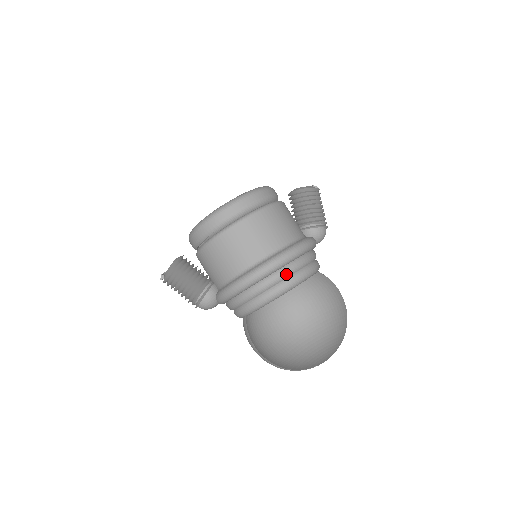
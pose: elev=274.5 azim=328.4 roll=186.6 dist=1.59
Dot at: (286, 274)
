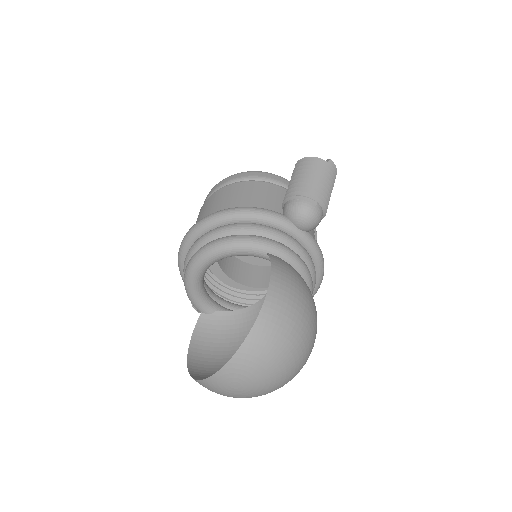
Dot at: (199, 243)
